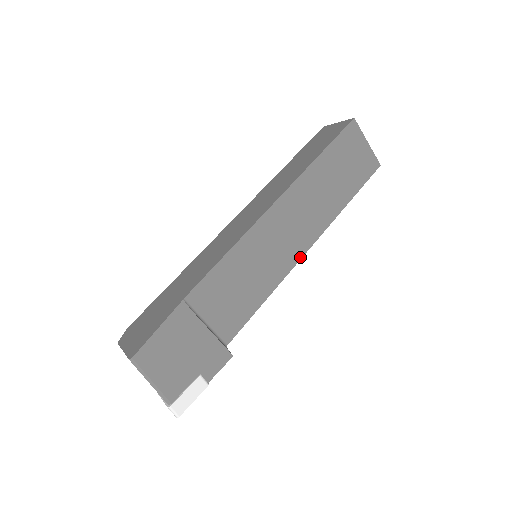
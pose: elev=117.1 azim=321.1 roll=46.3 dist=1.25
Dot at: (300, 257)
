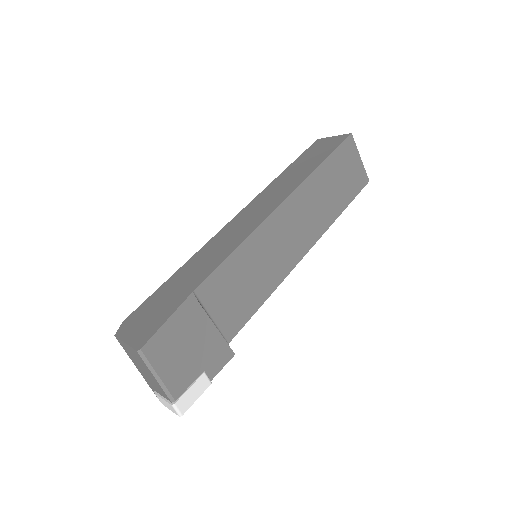
Dot at: (298, 260)
